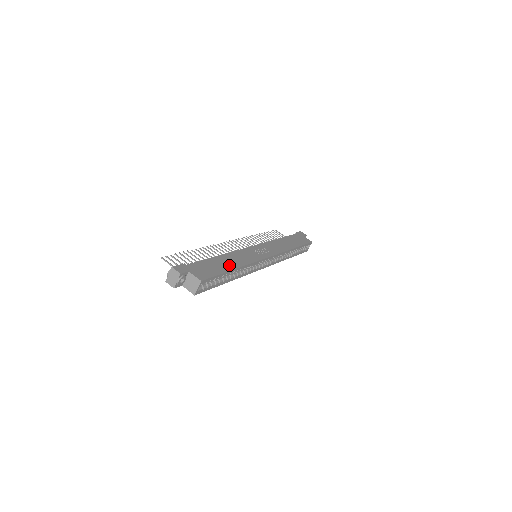
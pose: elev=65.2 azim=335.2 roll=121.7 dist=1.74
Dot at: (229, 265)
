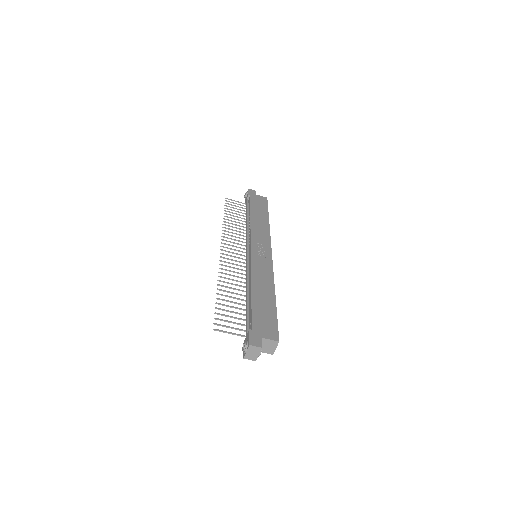
Dot at: (268, 296)
